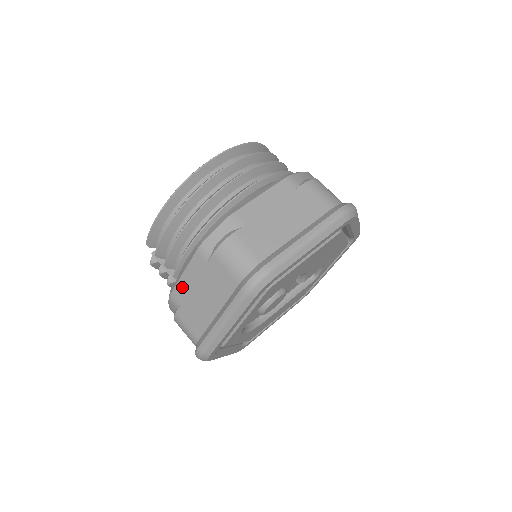
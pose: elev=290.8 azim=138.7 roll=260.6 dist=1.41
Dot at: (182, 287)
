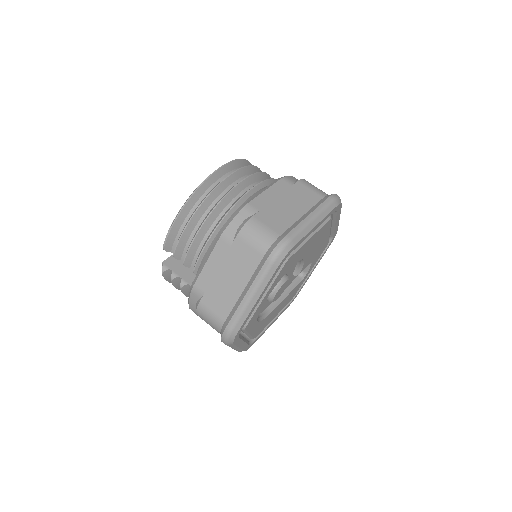
Dot at: (206, 275)
